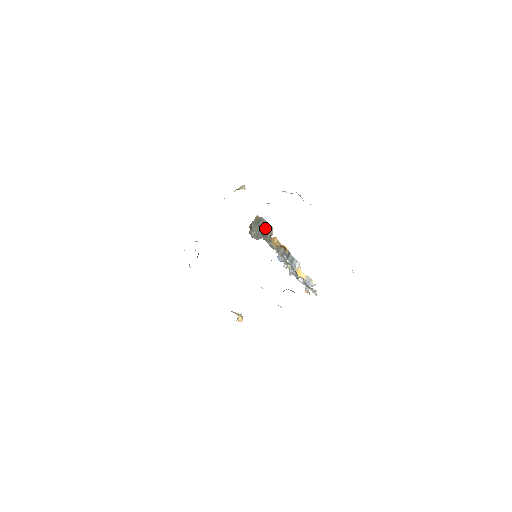
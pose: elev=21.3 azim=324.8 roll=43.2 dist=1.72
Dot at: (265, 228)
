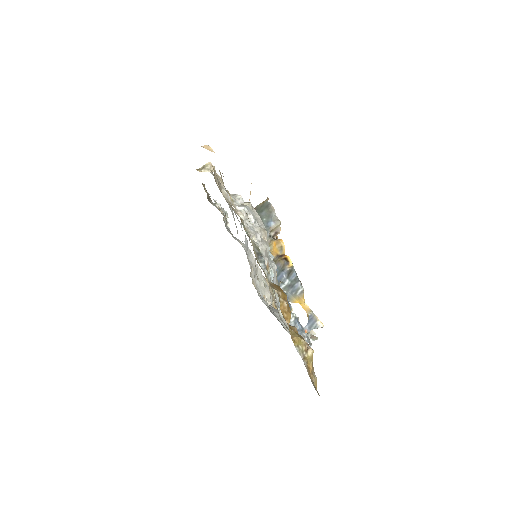
Dot at: (267, 222)
